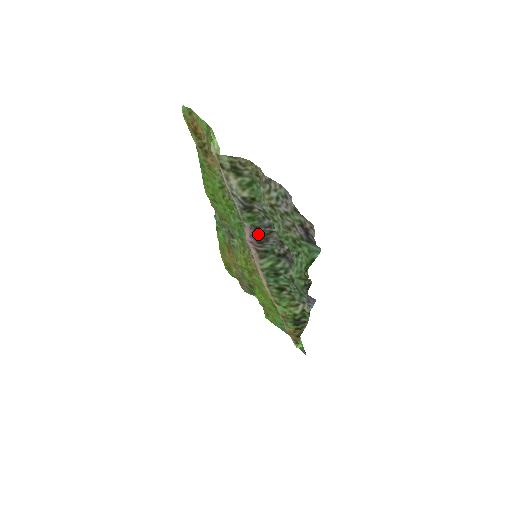
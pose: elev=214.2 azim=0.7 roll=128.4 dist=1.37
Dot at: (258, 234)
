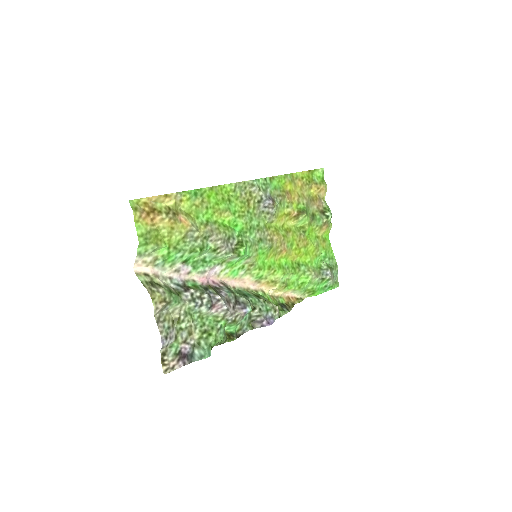
Dot at: (211, 287)
